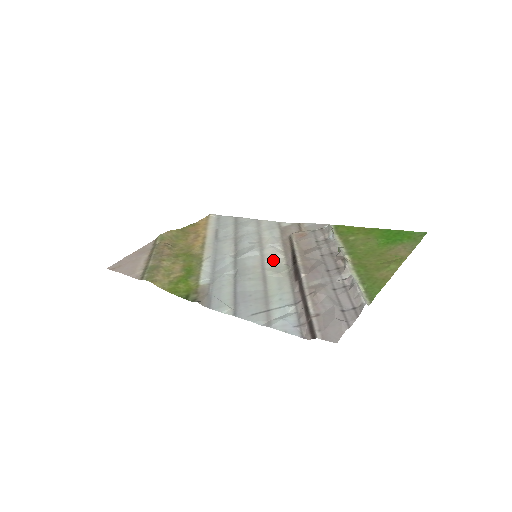
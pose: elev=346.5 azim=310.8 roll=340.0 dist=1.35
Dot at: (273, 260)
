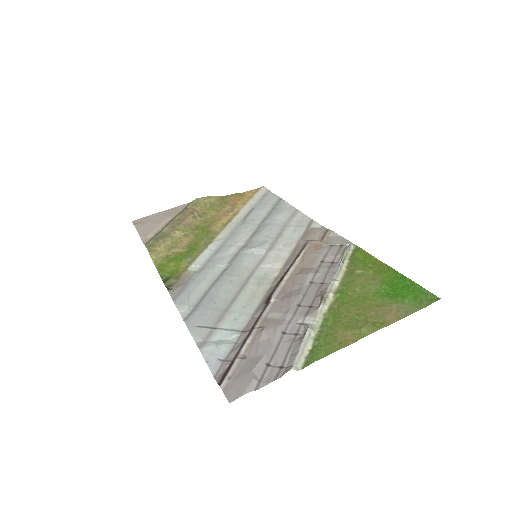
Dot at: (268, 267)
